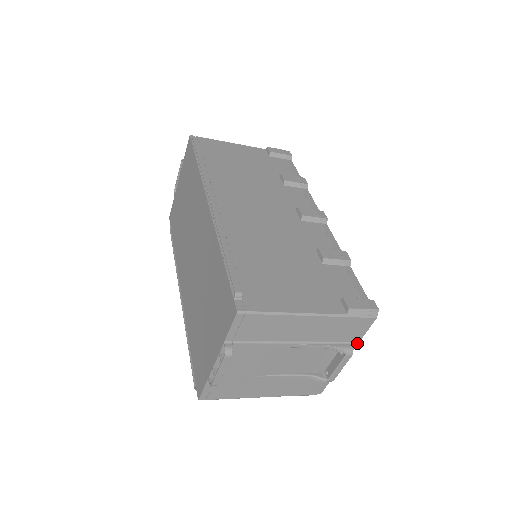
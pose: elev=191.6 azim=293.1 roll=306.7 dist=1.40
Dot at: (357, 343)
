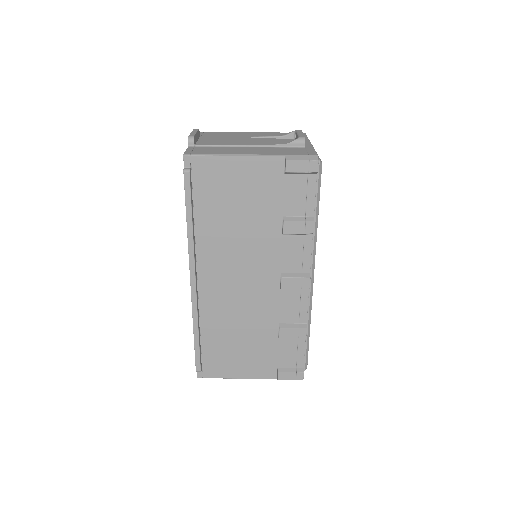
Dot at: (307, 139)
